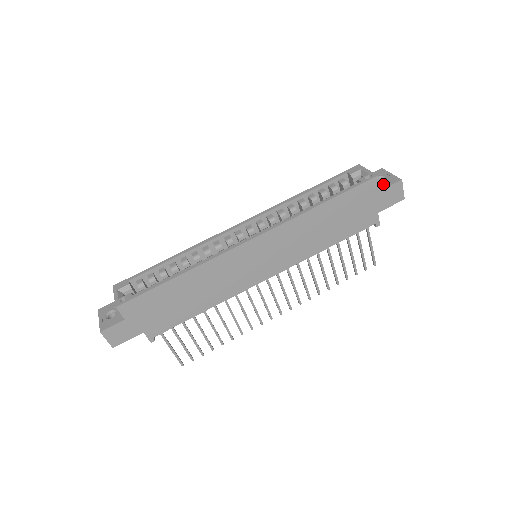
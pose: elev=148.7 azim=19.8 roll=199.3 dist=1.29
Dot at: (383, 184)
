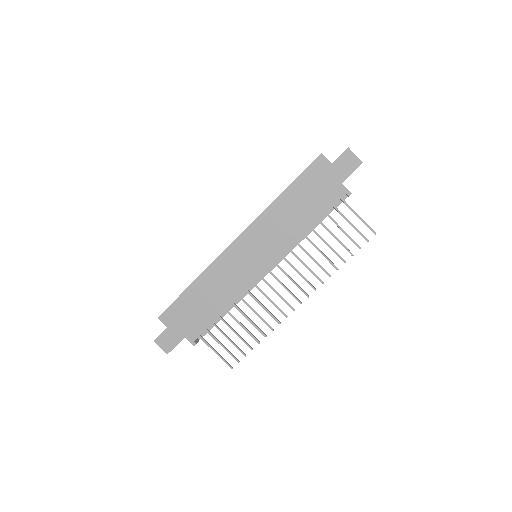
Dot at: occluded
